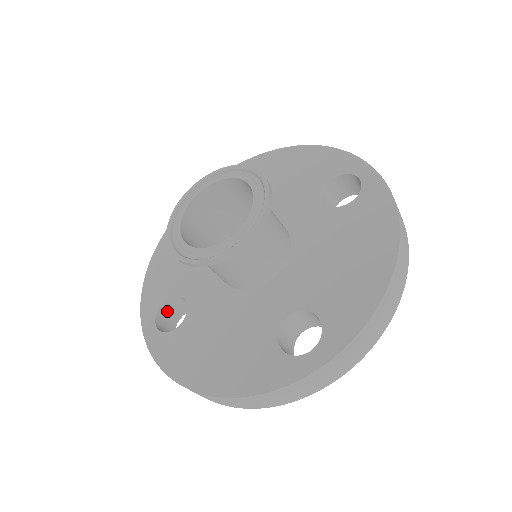
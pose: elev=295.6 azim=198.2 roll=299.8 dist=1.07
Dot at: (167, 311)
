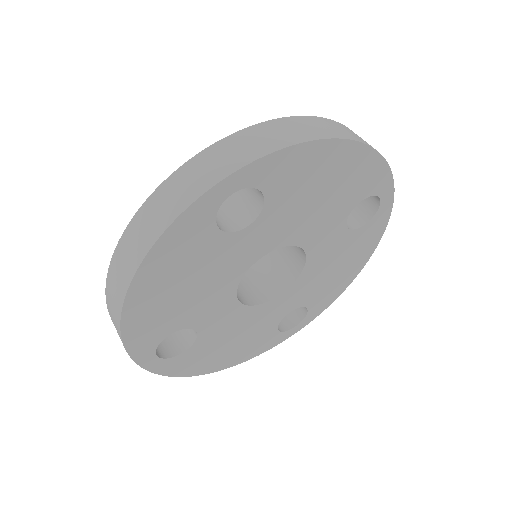
Dot at: (167, 338)
